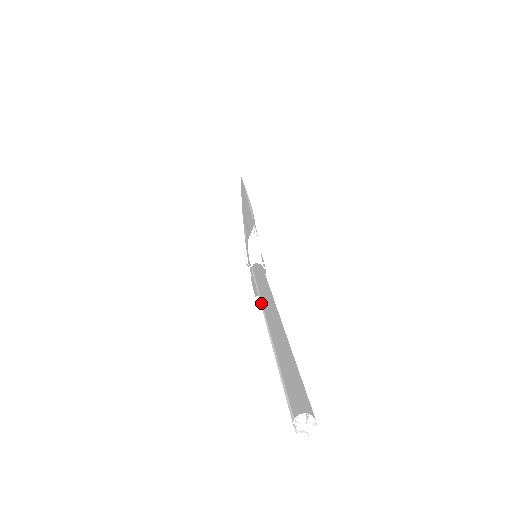
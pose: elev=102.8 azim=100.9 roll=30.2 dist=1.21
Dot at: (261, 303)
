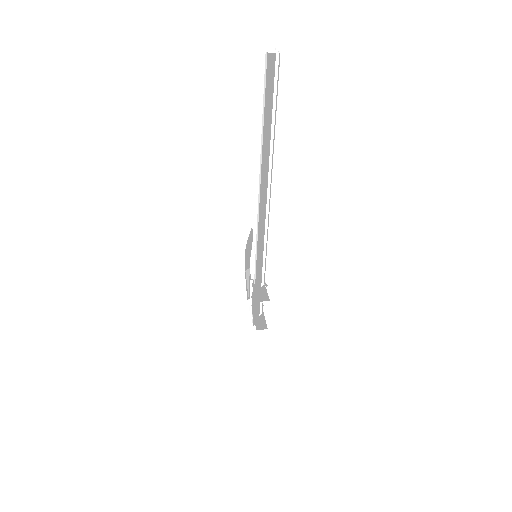
Dot at: occluded
